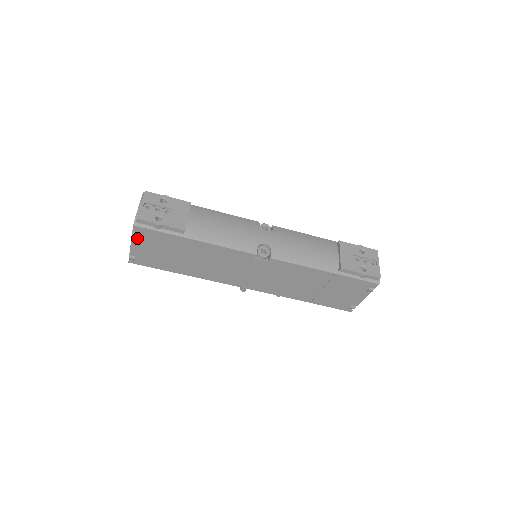
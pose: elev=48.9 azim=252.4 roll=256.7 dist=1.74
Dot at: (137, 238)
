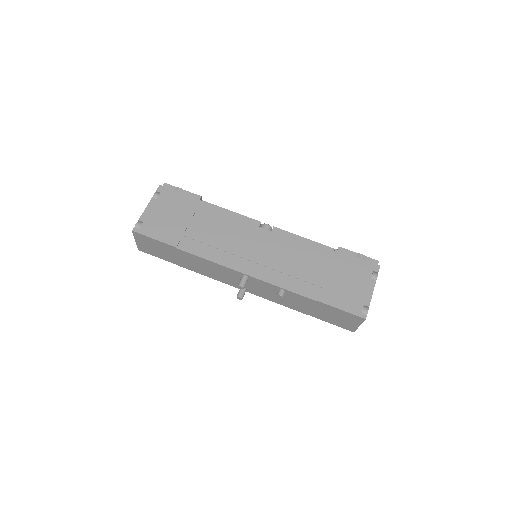
Dot at: (156, 199)
